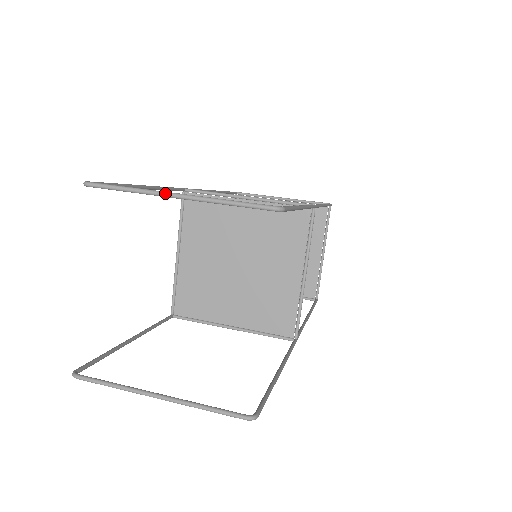
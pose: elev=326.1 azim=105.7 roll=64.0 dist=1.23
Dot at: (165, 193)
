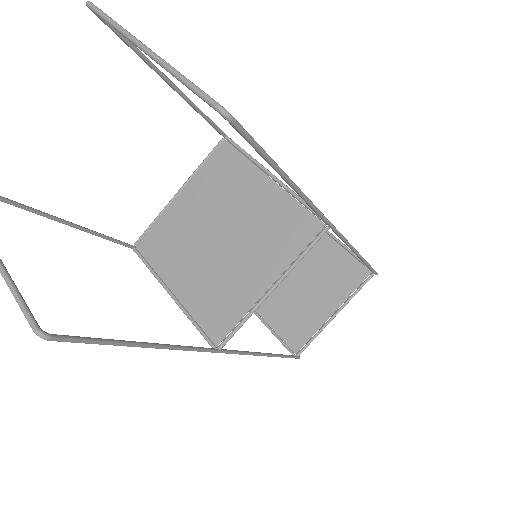
Dot at: (138, 41)
